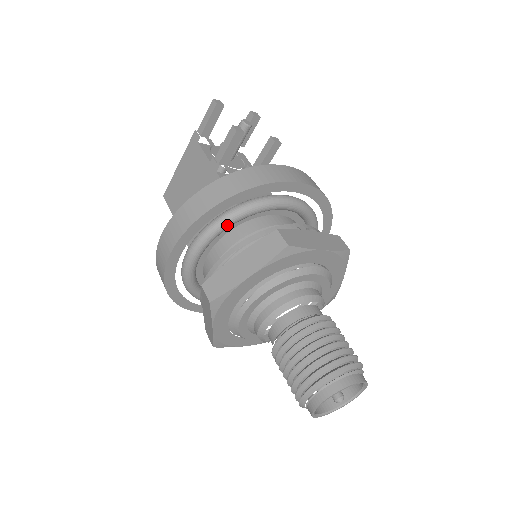
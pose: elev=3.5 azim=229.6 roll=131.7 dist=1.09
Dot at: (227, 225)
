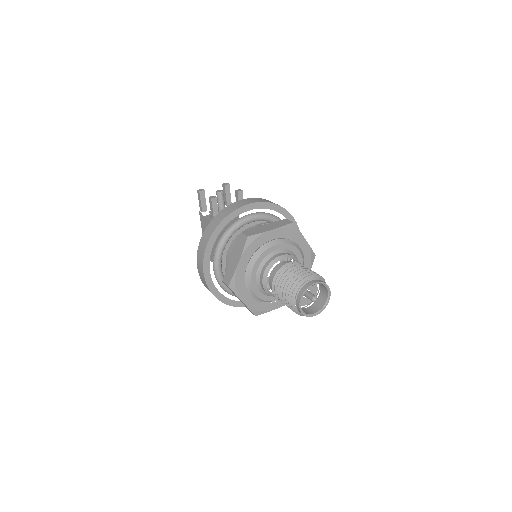
Dot at: (223, 246)
